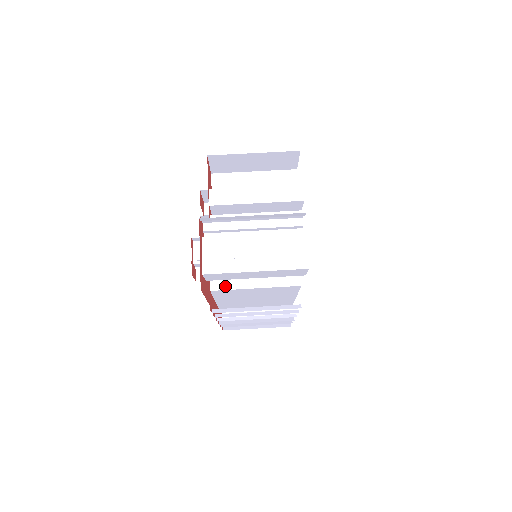
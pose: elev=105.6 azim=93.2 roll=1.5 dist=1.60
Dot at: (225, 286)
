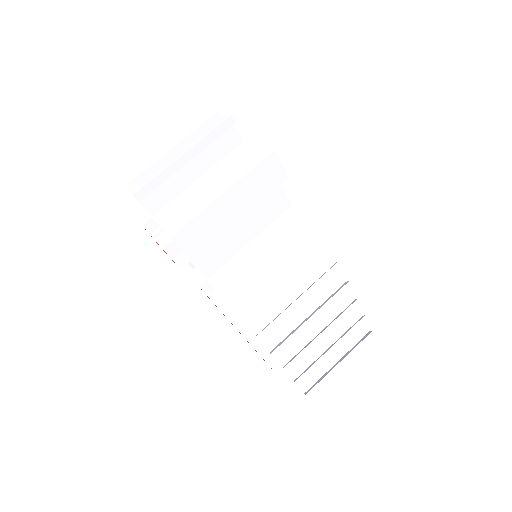
Dot at: (231, 277)
